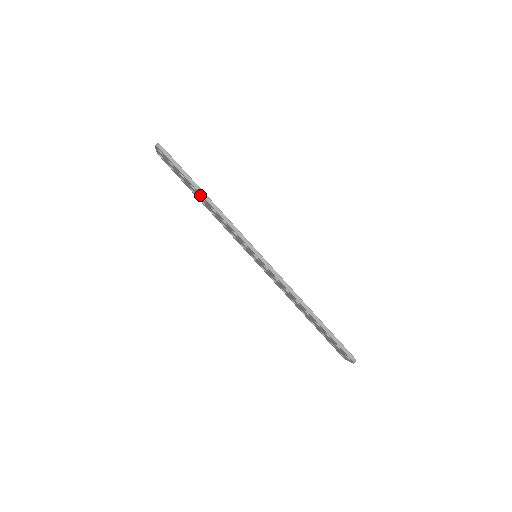
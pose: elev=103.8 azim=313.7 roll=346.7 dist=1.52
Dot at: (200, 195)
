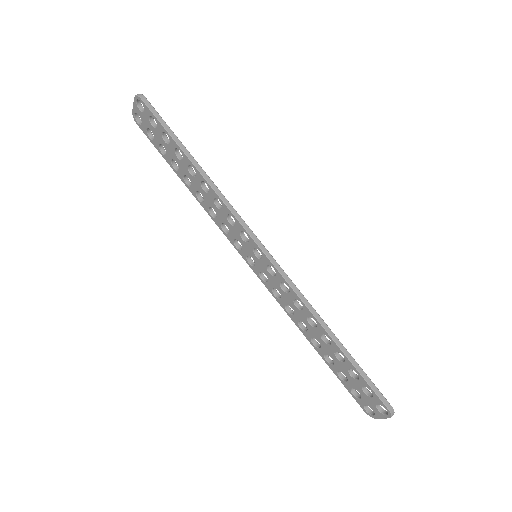
Dot at: (188, 166)
